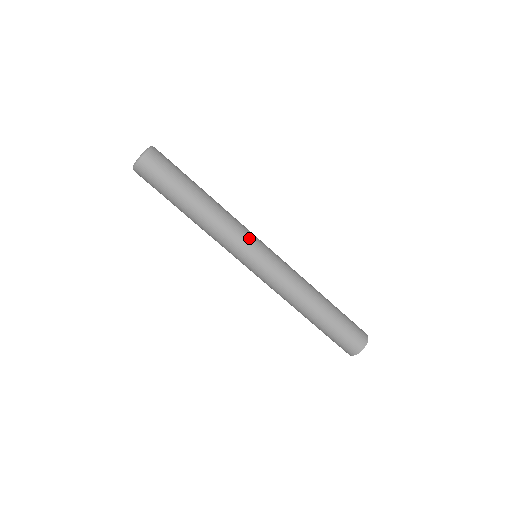
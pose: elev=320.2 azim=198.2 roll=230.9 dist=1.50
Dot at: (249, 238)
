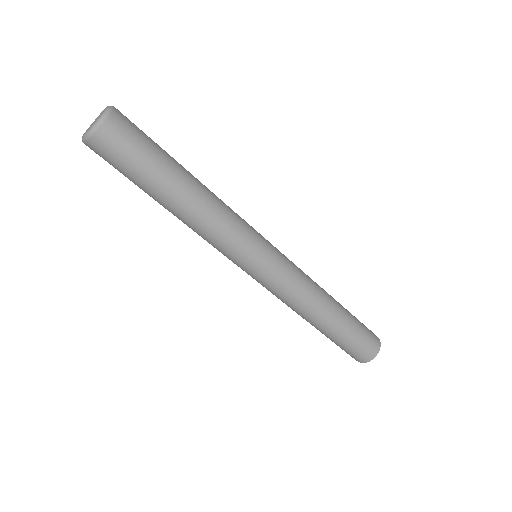
Dot at: (248, 241)
